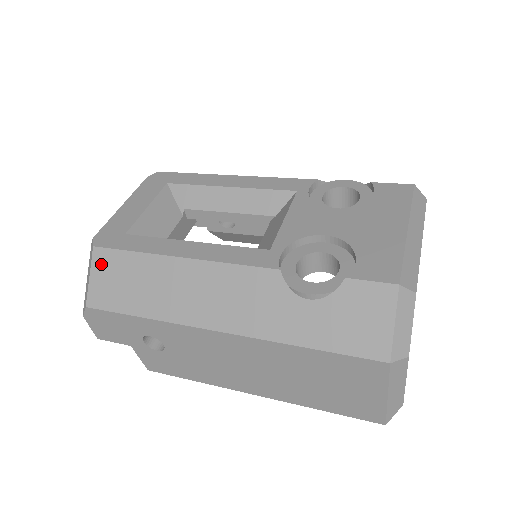
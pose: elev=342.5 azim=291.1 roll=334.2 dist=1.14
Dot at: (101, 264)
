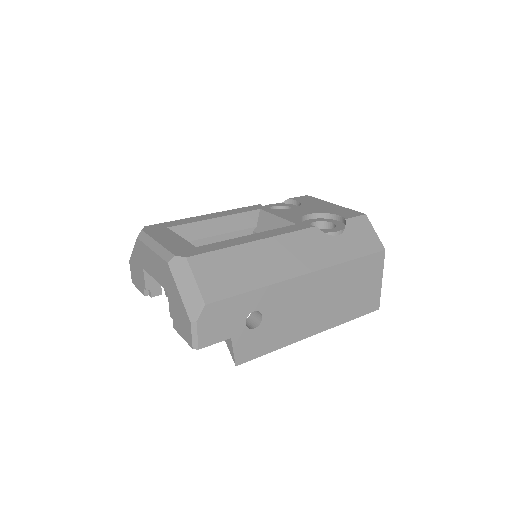
Dot at: (201, 267)
